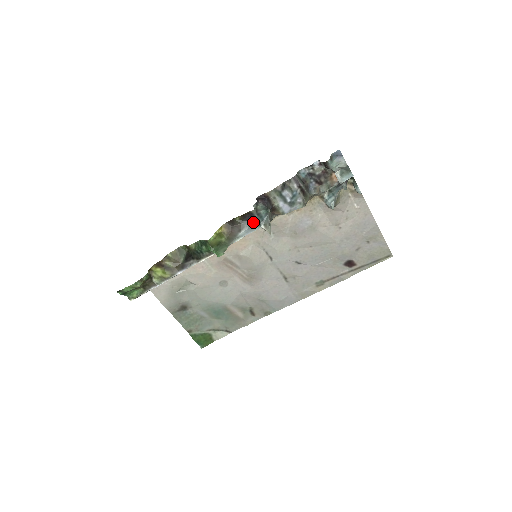
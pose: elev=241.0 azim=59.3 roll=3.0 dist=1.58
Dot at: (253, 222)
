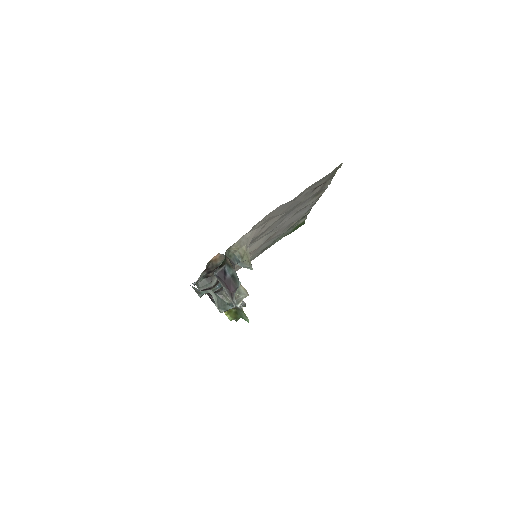
Dot at: occluded
